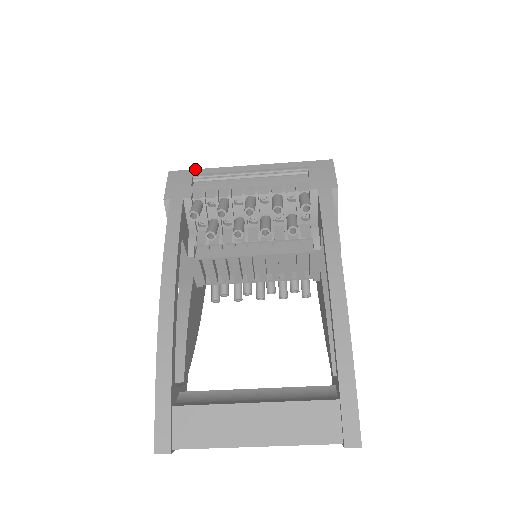
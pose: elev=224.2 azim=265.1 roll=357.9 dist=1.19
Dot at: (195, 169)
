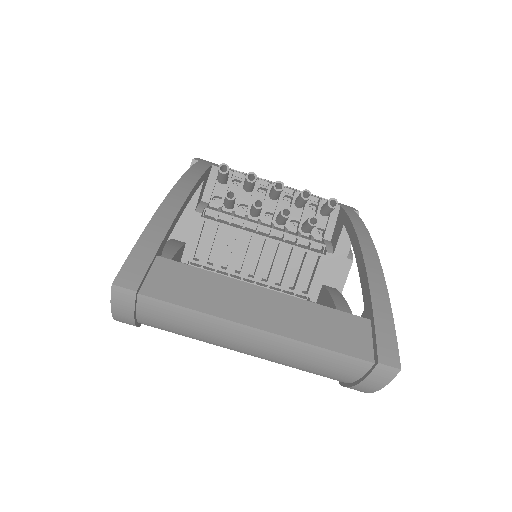
Dot at: occluded
